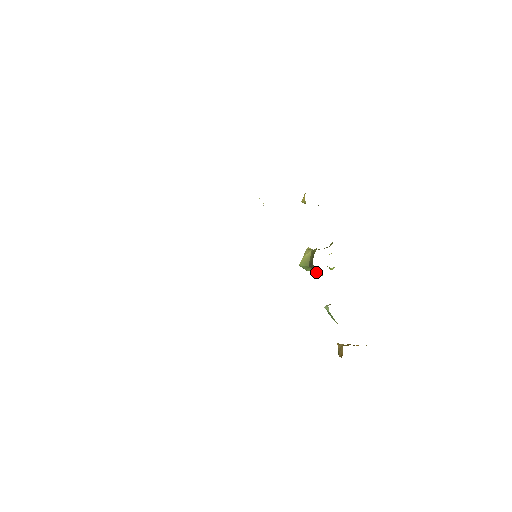
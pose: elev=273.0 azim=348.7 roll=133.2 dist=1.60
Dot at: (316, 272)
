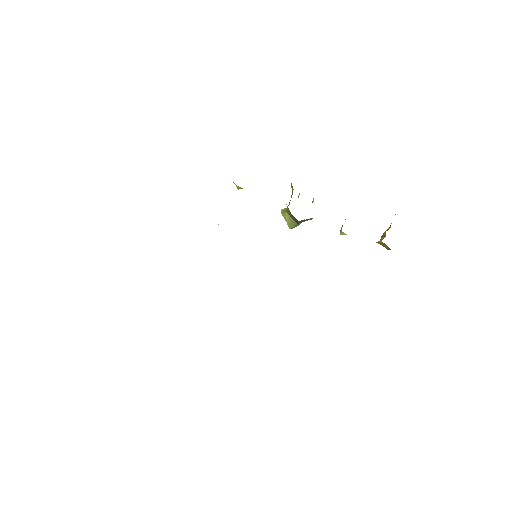
Dot at: occluded
